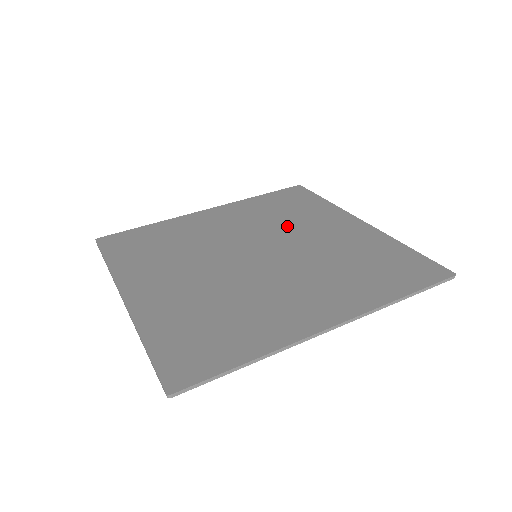
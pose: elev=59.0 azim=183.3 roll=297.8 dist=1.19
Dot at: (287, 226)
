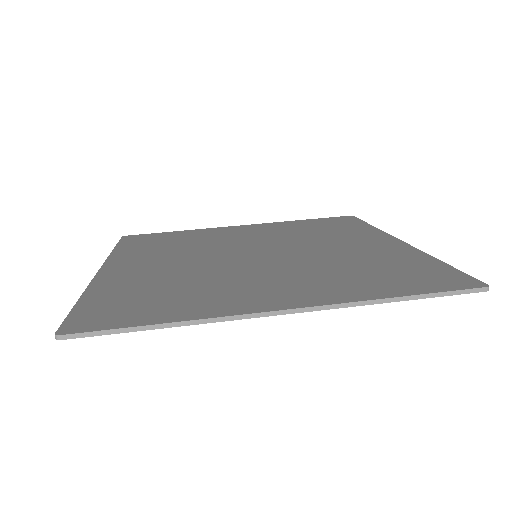
Dot at: (309, 239)
